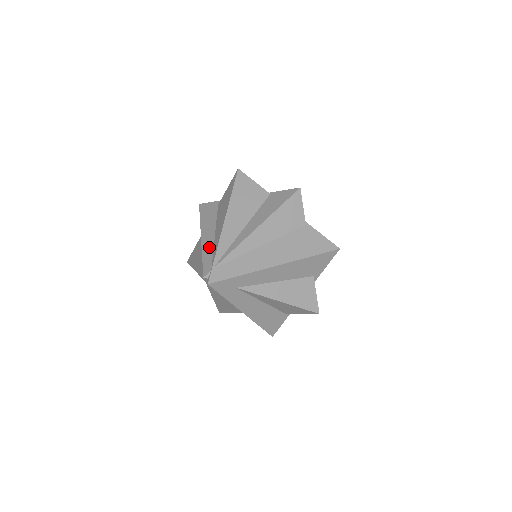
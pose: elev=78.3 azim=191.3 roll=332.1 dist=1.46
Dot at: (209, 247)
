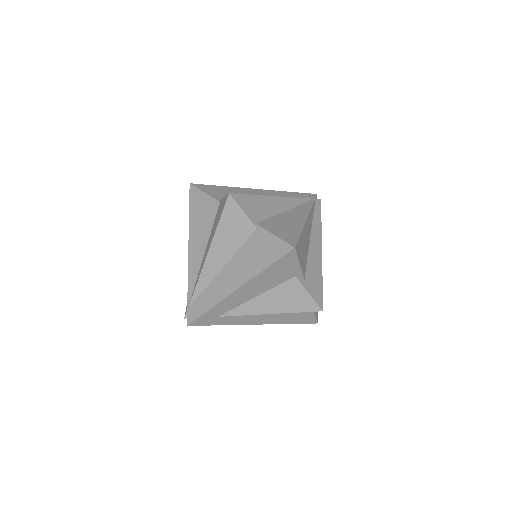
Dot at: occluded
